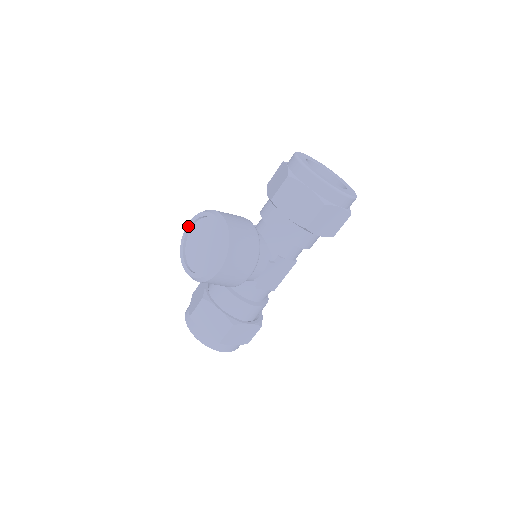
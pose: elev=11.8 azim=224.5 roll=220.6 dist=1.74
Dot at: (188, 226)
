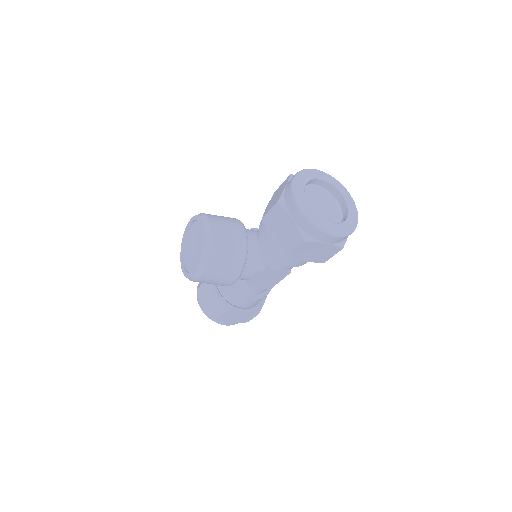
Dot at: (189, 222)
